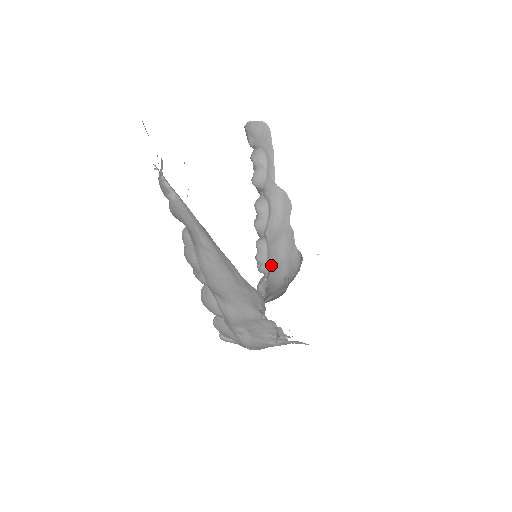
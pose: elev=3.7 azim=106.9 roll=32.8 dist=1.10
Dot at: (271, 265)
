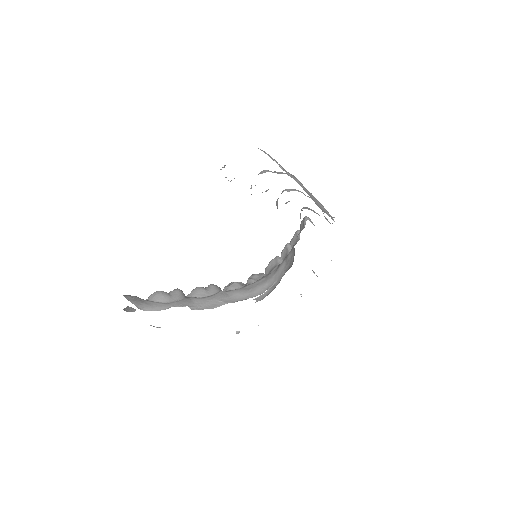
Dot at: occluded
